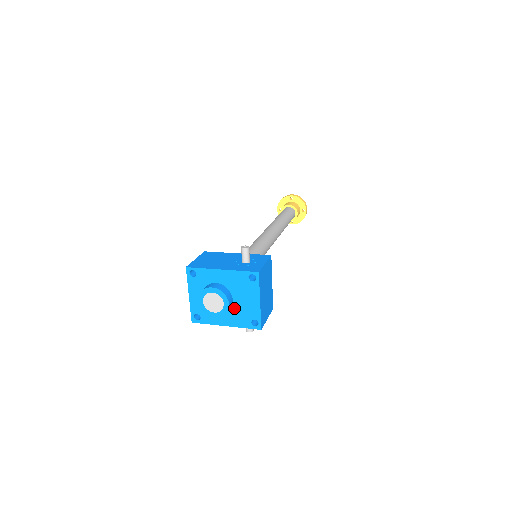
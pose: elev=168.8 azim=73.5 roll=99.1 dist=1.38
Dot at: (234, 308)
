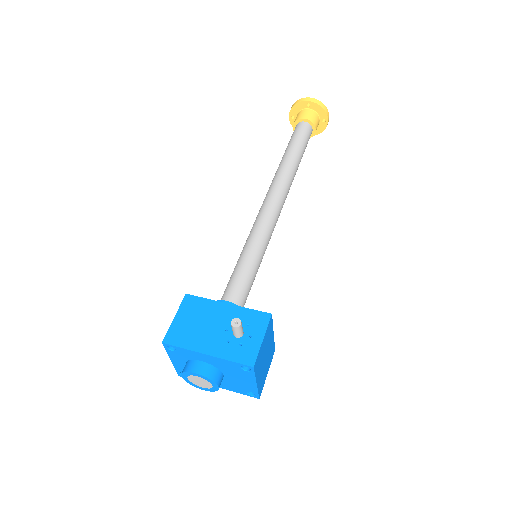
Dot at: (226, 380)
